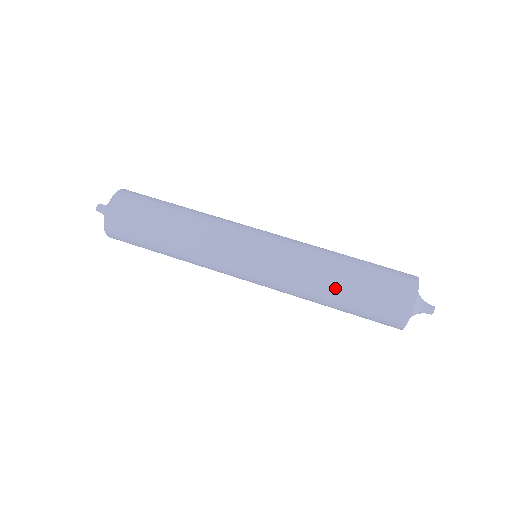
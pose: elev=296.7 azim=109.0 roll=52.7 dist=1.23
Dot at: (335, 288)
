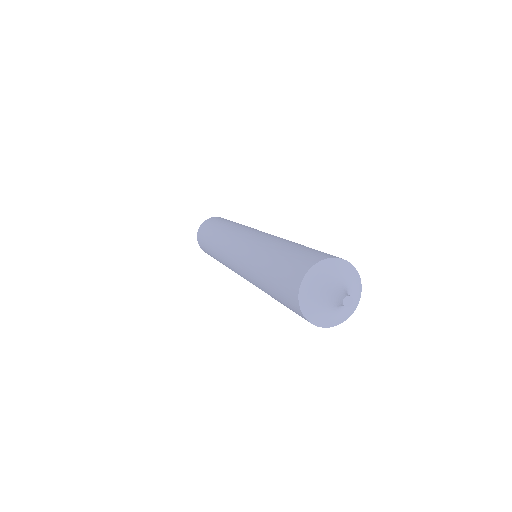
Dot at: (270, 253)
